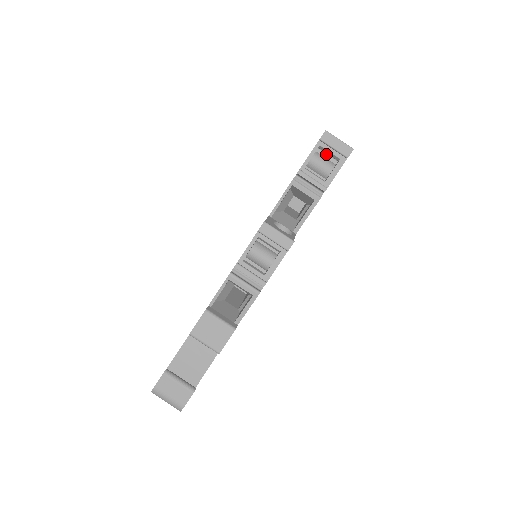
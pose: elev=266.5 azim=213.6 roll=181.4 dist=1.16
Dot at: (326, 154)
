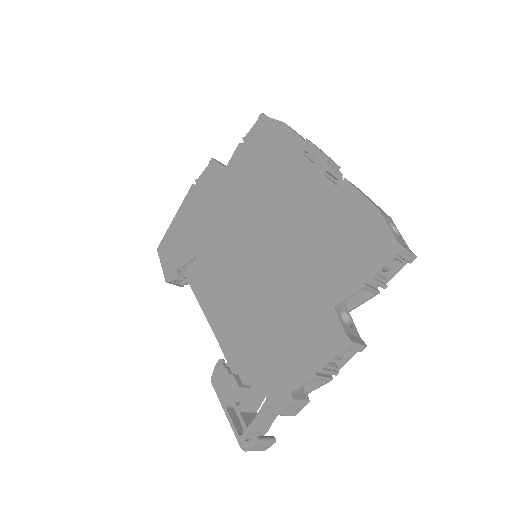
Dot at: occluded
